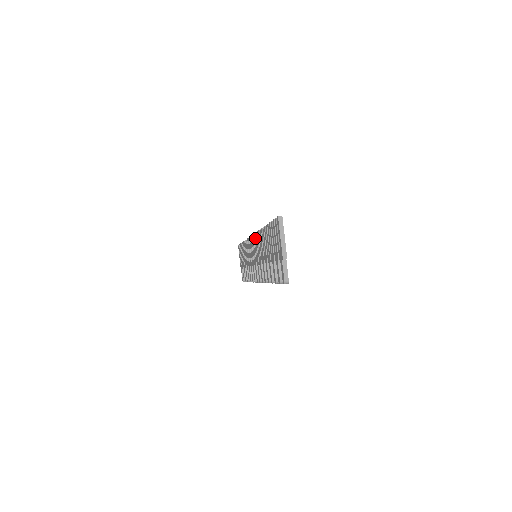
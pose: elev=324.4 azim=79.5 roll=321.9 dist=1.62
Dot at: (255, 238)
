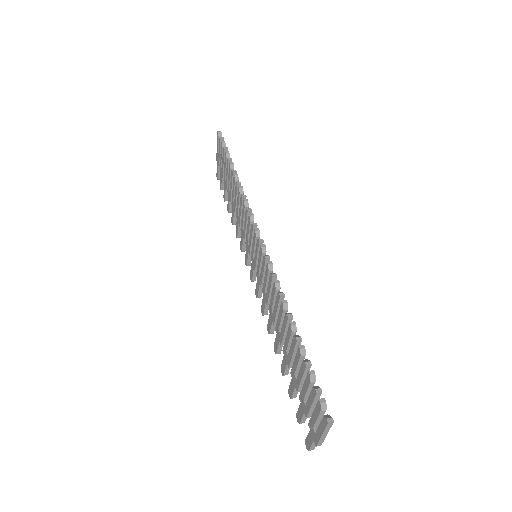
Dot at: (263, 261)
